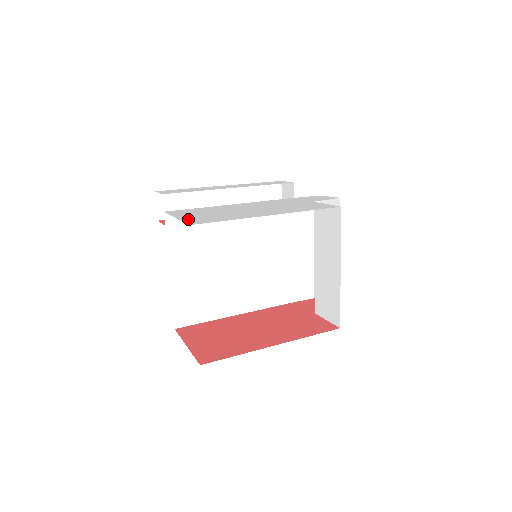
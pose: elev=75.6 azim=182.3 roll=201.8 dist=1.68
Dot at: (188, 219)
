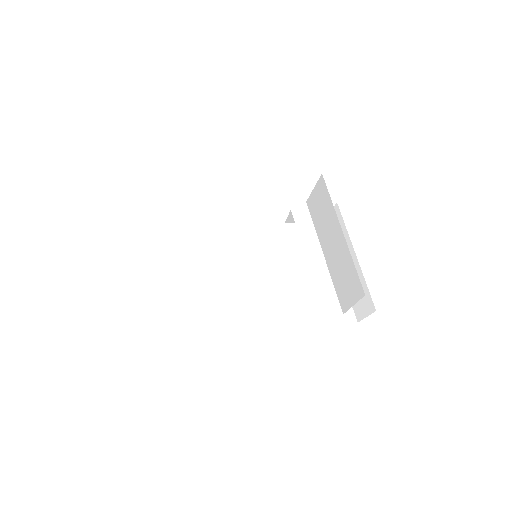
Dot at: occluded
